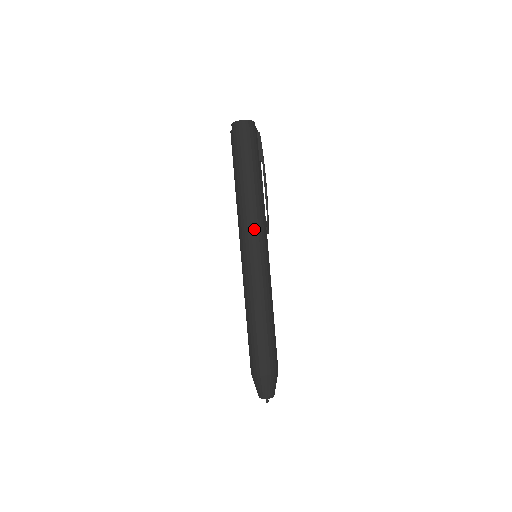
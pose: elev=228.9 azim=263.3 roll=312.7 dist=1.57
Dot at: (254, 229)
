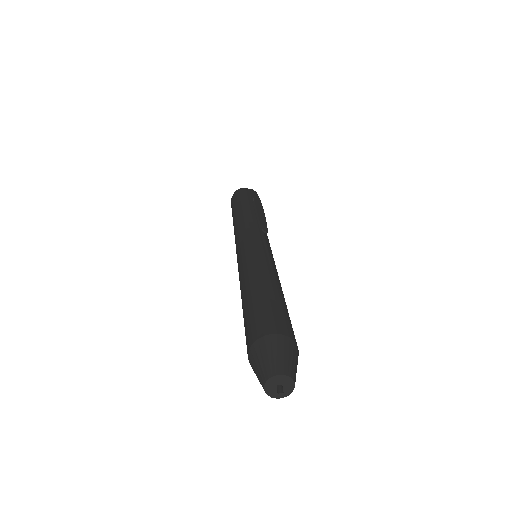
Dot at: (241, 232)
